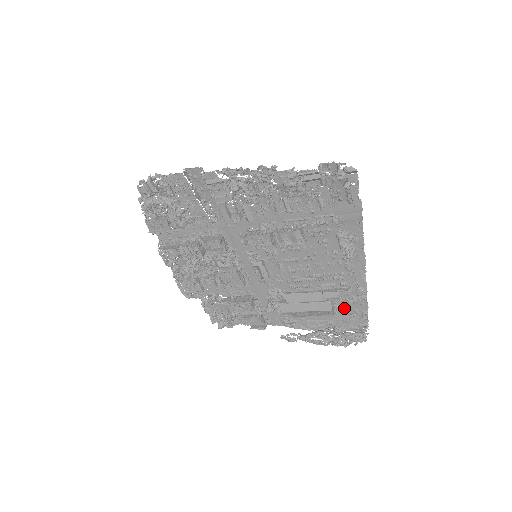
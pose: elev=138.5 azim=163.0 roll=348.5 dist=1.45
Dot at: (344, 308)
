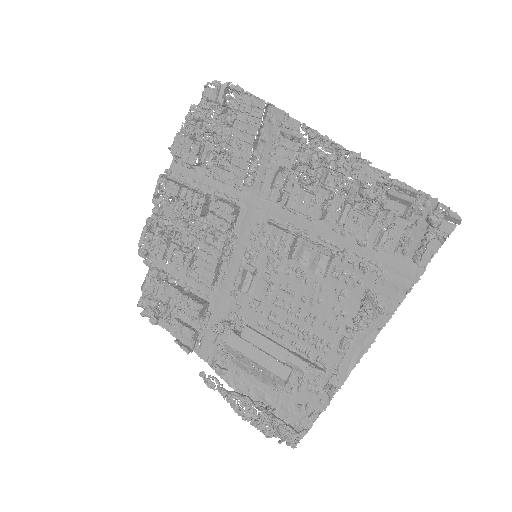
Dot at: (297, 391)
